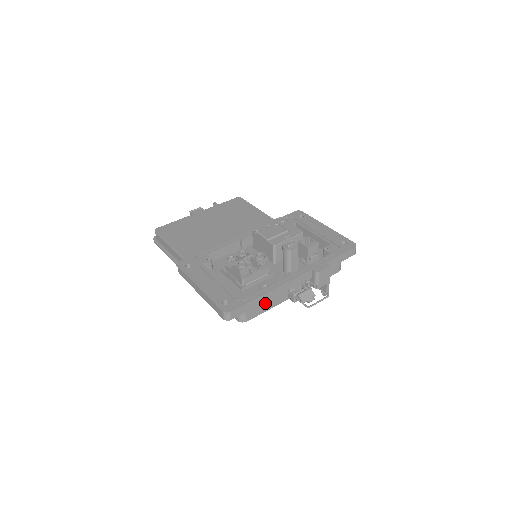
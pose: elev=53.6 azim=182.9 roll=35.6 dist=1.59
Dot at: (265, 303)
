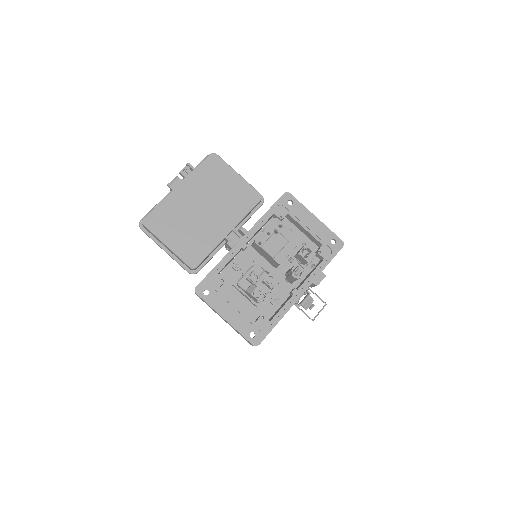
Dot at: occluded
